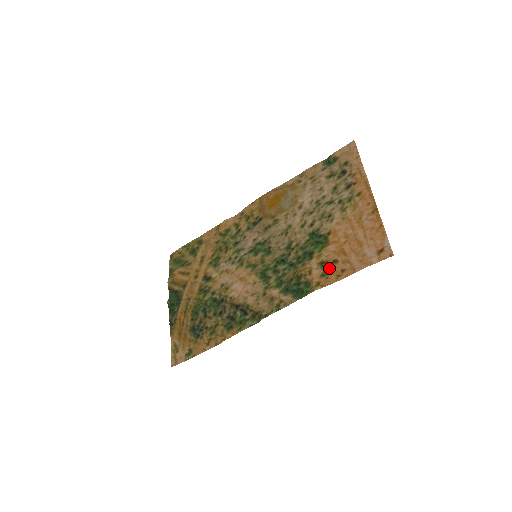
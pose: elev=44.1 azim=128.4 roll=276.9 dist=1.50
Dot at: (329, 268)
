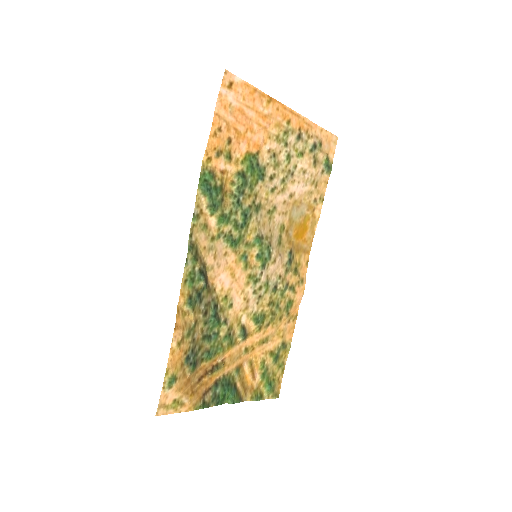
Dot at: (223, 147)
